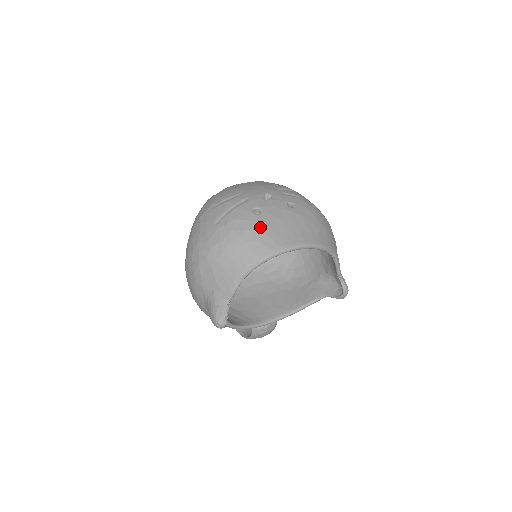
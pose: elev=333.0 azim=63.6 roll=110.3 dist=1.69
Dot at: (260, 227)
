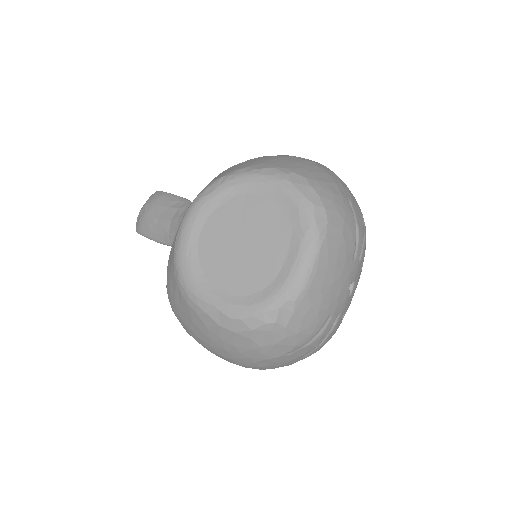
Dot at: occluded
